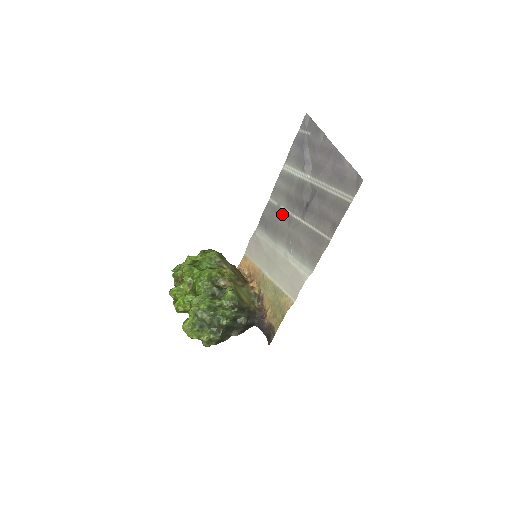
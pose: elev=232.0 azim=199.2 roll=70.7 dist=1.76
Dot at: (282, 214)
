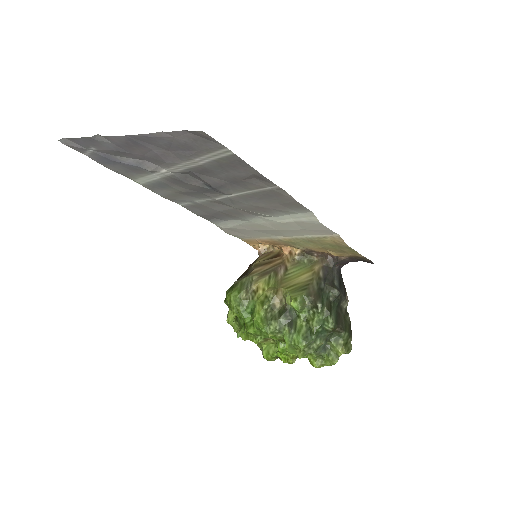
Dot at: (207, 205)
